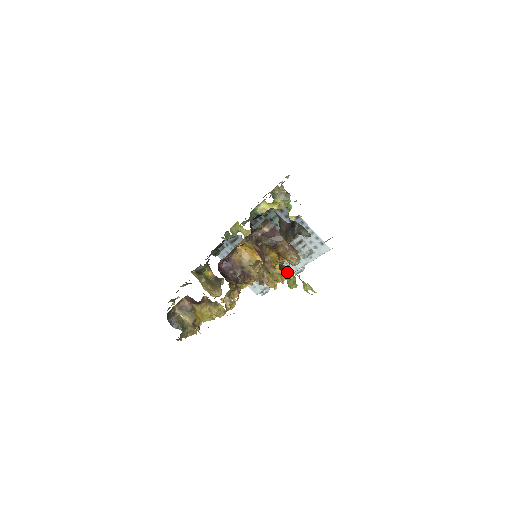
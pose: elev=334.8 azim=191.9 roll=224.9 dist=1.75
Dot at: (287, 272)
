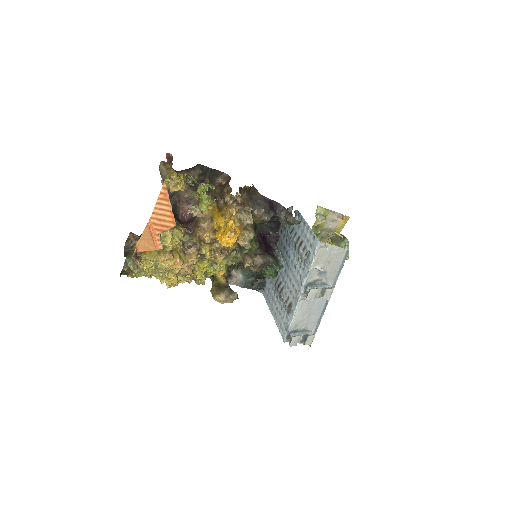
Dot at: (200, 191)
